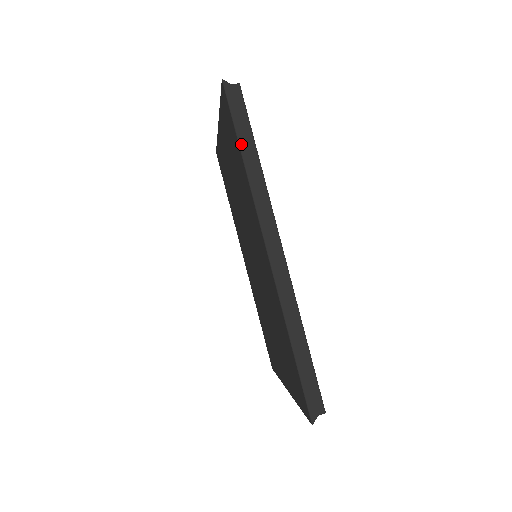
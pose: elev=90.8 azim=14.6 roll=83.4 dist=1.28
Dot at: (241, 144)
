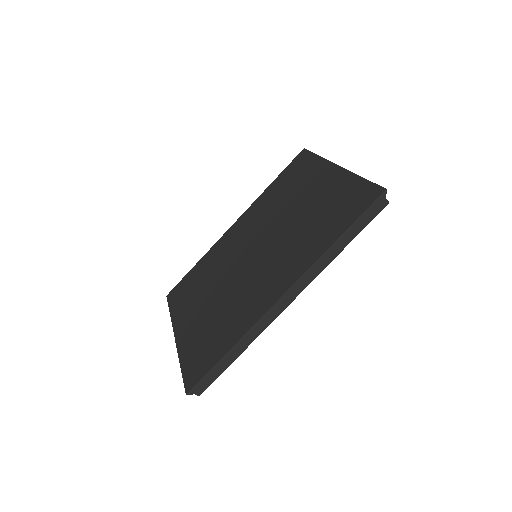
Dot at: (347, 232)
